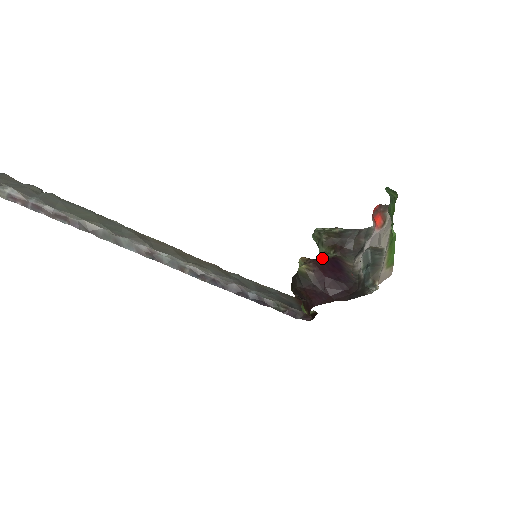
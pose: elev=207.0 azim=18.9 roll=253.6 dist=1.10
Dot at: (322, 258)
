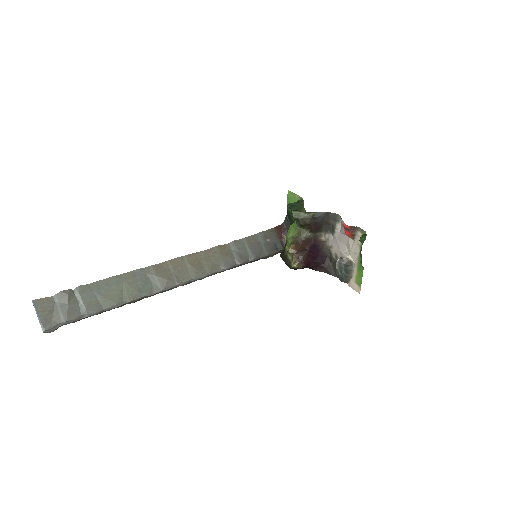
Dot at: (302, 238)
